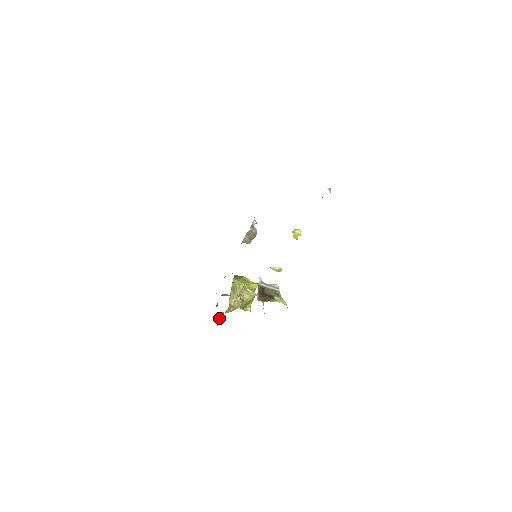
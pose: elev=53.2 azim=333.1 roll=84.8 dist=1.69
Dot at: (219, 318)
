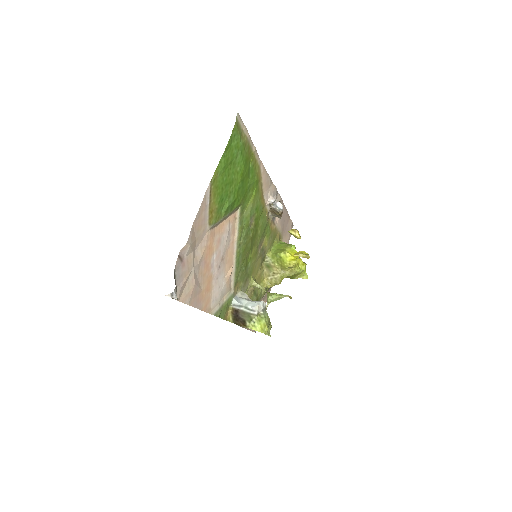
Dot at: occluded
